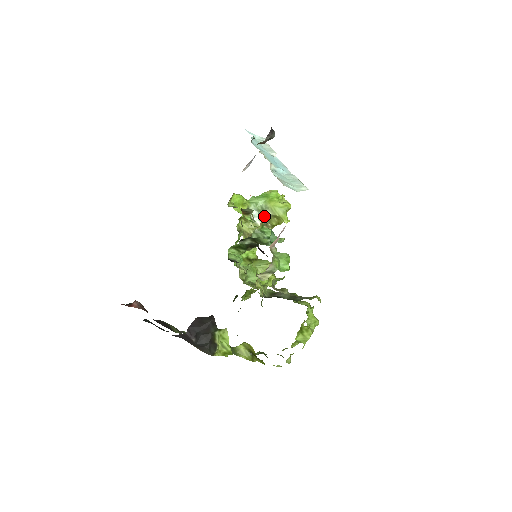
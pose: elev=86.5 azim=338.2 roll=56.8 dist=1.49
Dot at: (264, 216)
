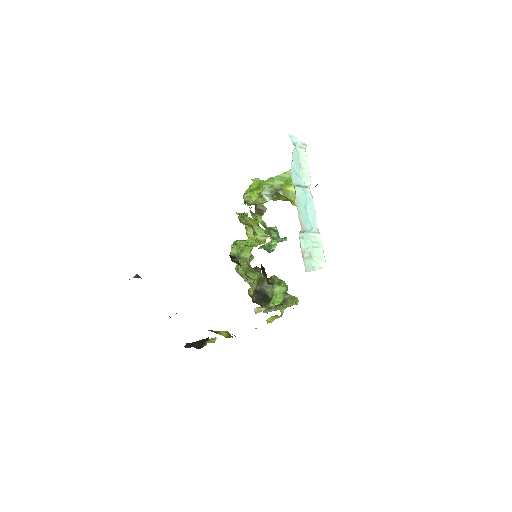
Dot at: (275, 192)
